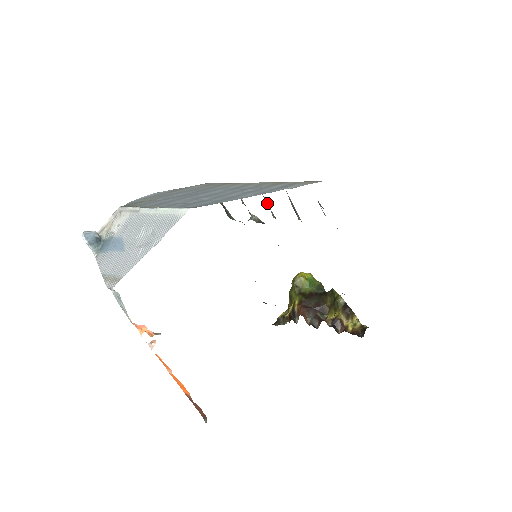
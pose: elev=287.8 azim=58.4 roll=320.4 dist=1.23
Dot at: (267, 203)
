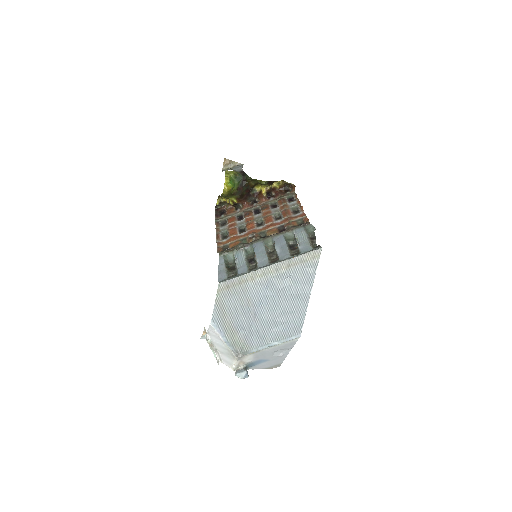
Dot at: (268, 256)
